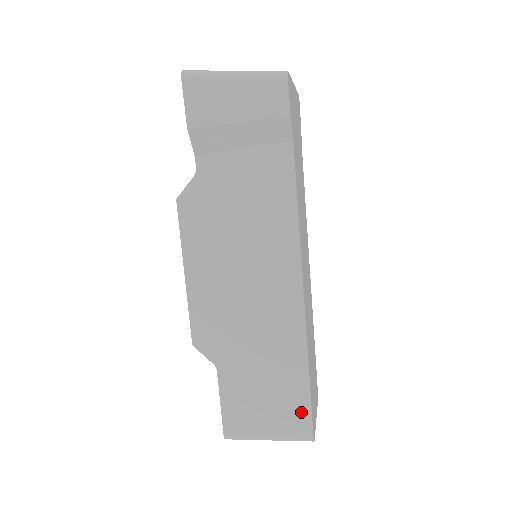
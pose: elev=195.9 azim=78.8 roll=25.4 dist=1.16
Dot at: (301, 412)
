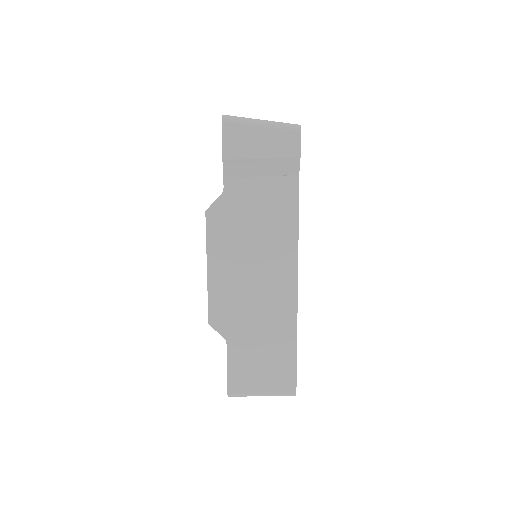
Dot at: (289, 374)
